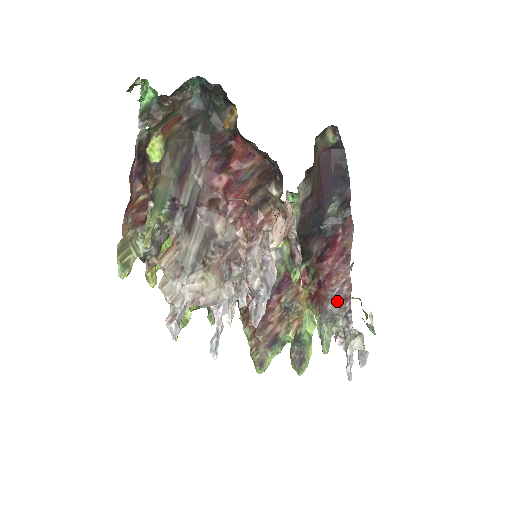
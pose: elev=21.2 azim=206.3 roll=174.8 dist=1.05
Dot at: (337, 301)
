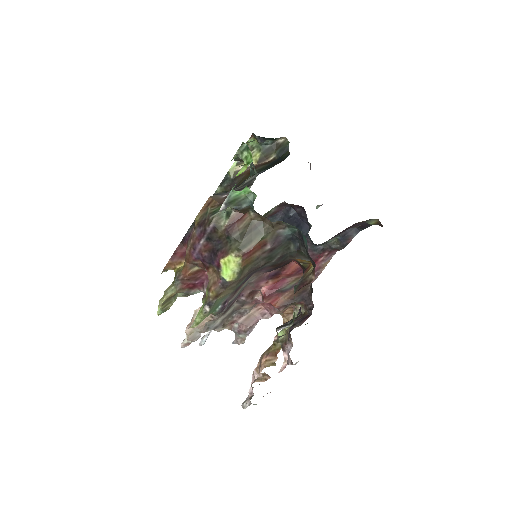
Dot at: occluded
